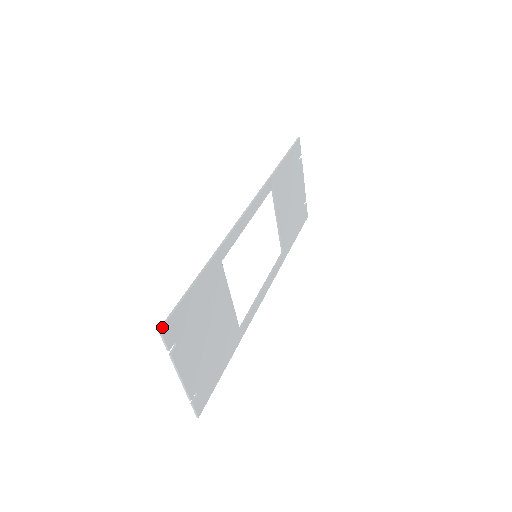
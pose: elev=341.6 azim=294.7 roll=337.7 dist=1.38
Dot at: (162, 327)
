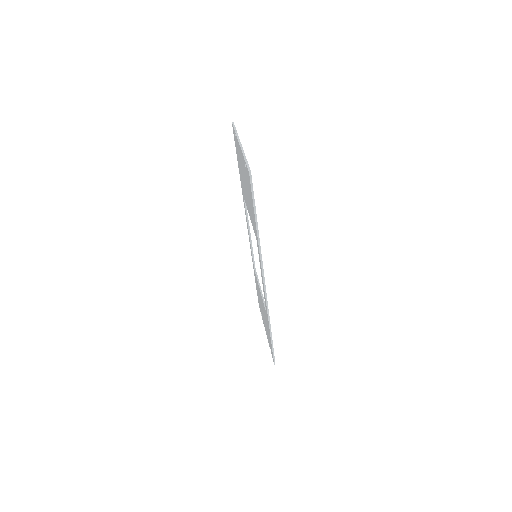
Dot at: occluded
